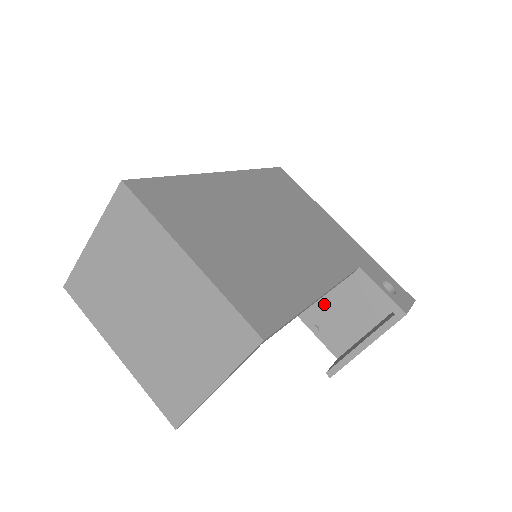
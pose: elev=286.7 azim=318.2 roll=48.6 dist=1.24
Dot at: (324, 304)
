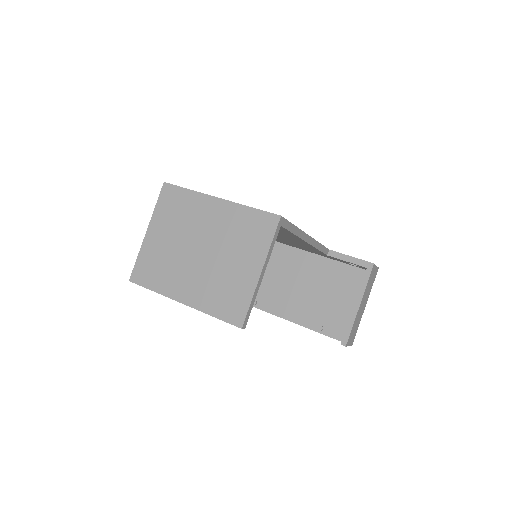
Dot at: (318, 305)
